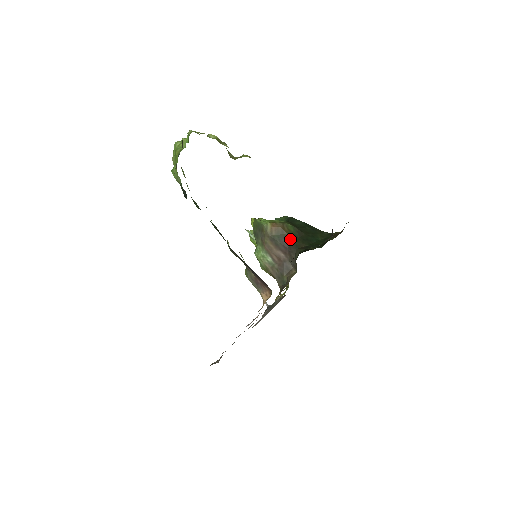
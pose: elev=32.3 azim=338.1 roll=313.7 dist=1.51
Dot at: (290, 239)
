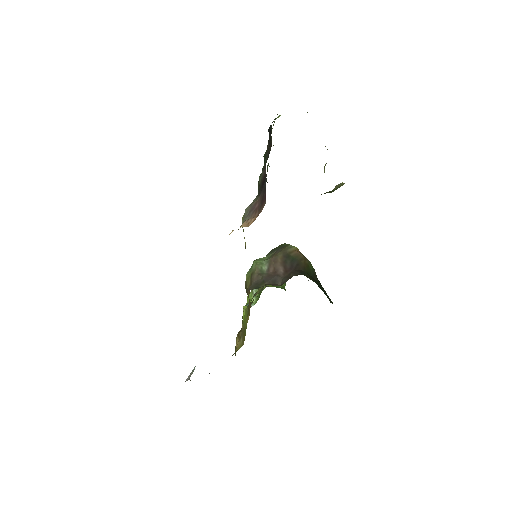
Dot at: (303, 267)
